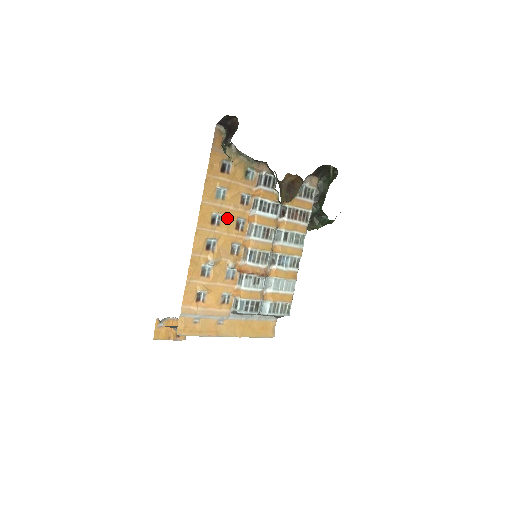
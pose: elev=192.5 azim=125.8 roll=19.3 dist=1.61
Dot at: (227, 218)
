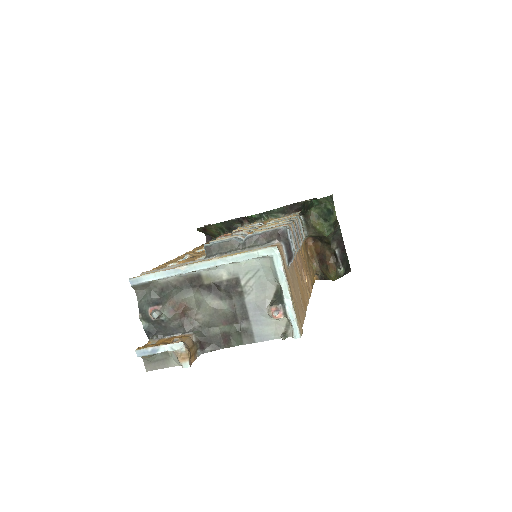
Dot at: occluded
